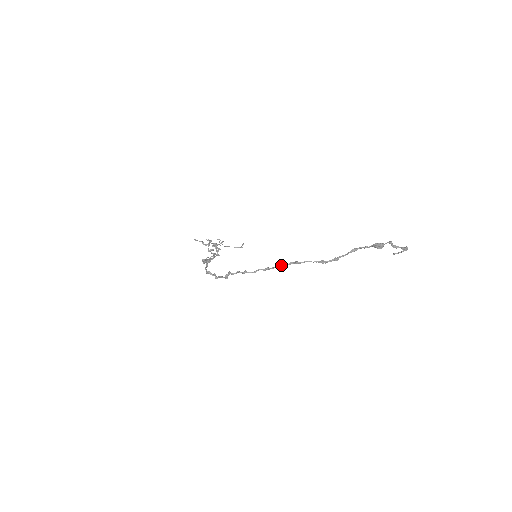
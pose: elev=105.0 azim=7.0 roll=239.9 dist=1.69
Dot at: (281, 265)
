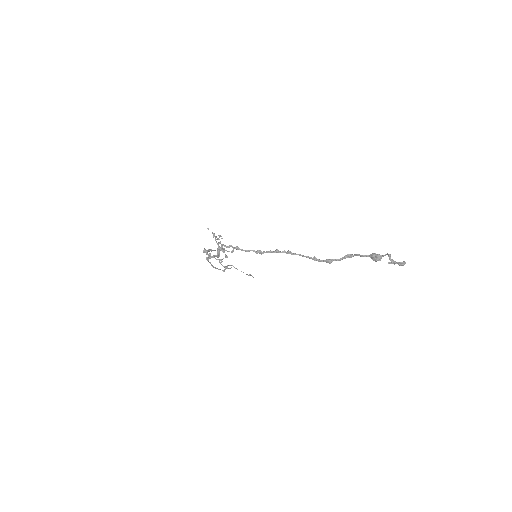
Dot at: (273, 251)
